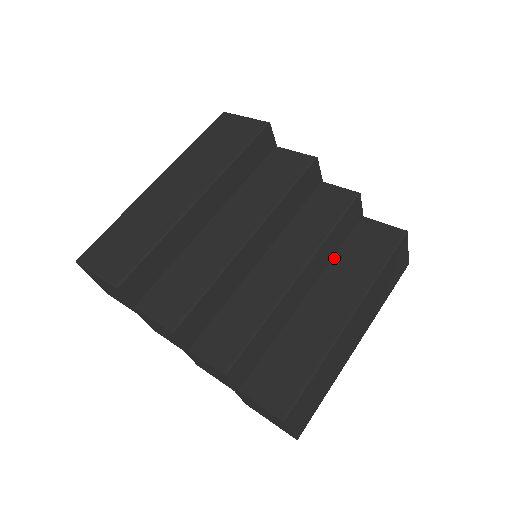
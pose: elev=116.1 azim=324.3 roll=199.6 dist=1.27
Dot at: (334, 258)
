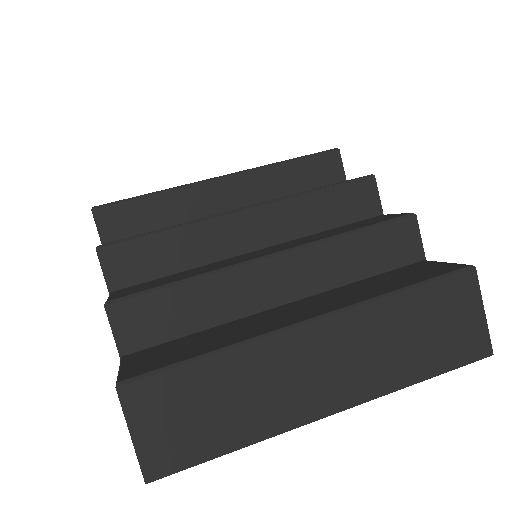
Dot at: (351, 283)
